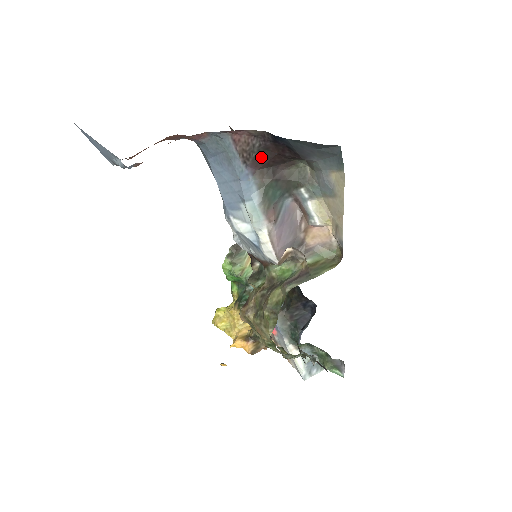
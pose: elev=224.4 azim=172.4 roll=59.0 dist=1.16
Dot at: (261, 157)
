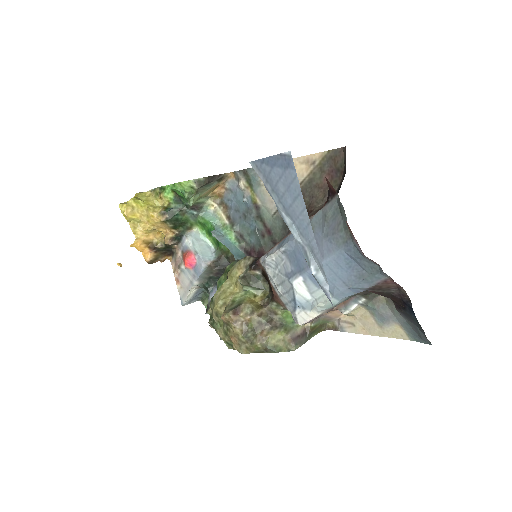
Dot at: (381, 293)
